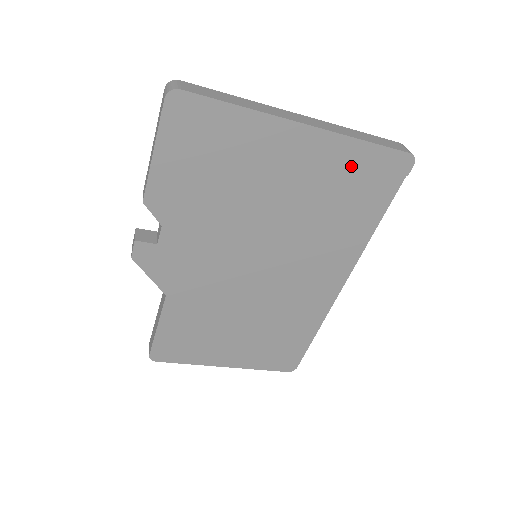
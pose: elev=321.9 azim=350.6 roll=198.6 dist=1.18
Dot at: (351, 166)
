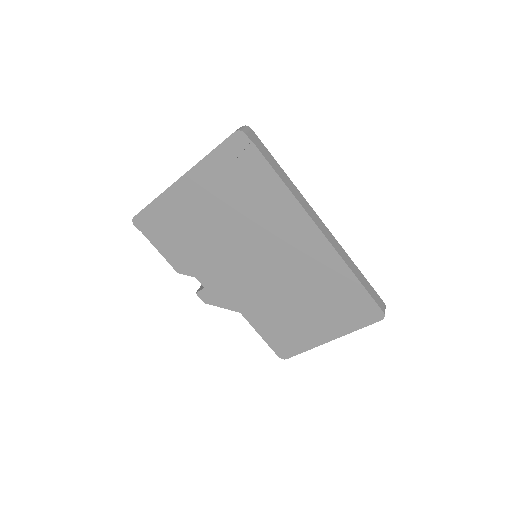
Dot at: (220, 171)
